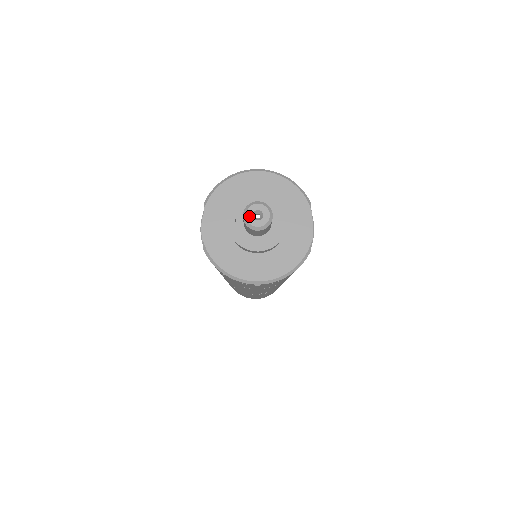
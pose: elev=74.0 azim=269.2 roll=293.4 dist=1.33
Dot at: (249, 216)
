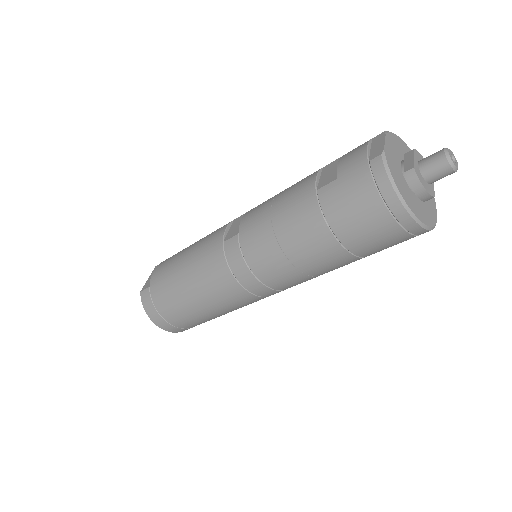
Dot at: (450, 153)
